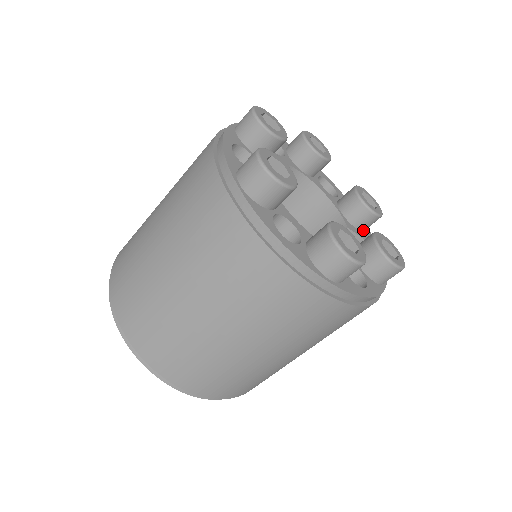
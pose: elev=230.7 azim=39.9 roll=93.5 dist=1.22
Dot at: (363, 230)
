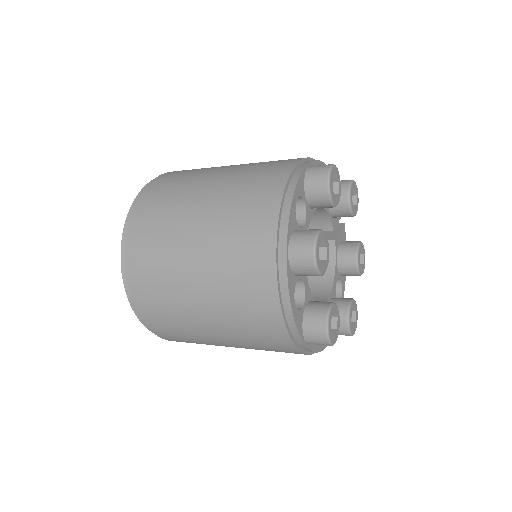
Dot at: occluded
